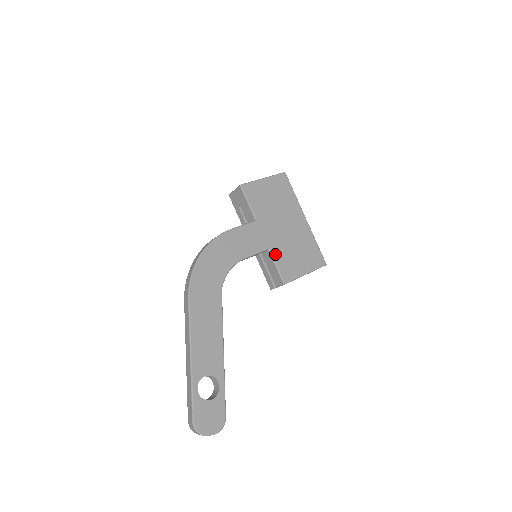
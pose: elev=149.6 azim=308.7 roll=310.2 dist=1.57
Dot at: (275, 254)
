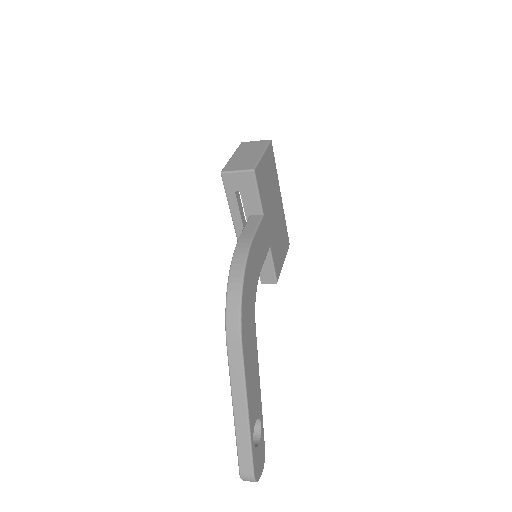
Dot at: (273, 251)
